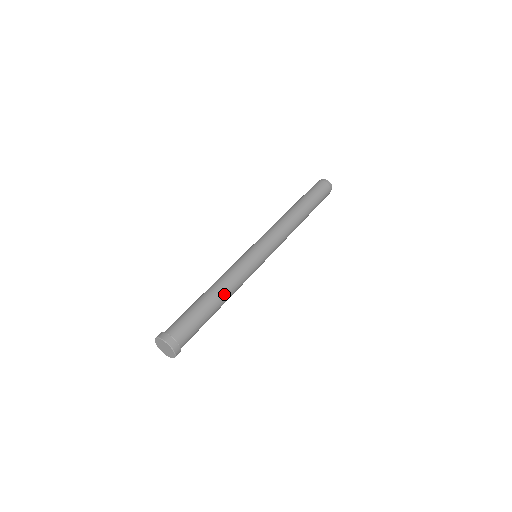
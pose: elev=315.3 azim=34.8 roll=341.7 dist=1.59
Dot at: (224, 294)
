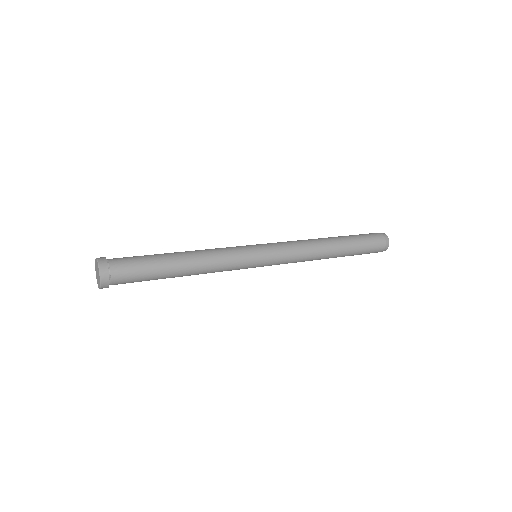
Dot at: (192, 260)
